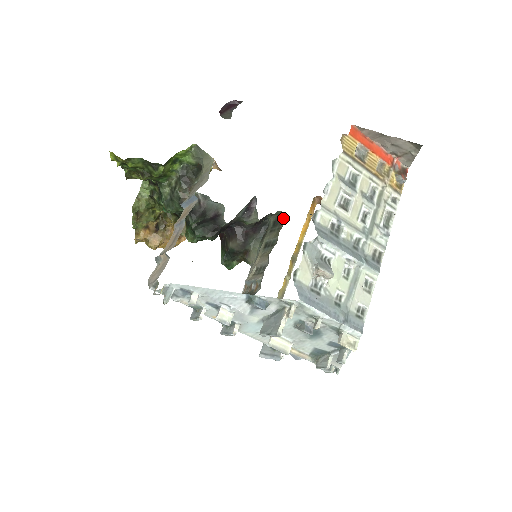
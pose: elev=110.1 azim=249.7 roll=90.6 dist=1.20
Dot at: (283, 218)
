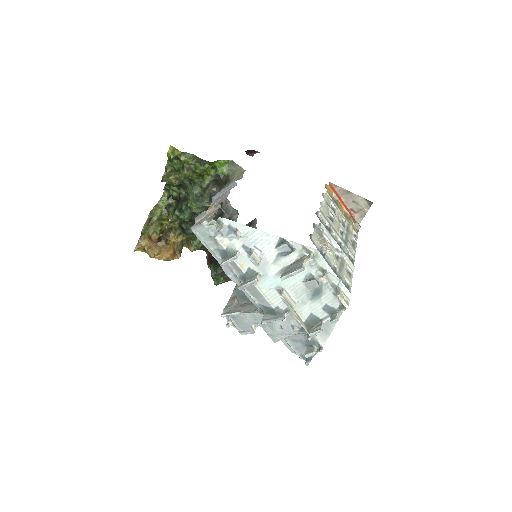
Dot at: occluded
